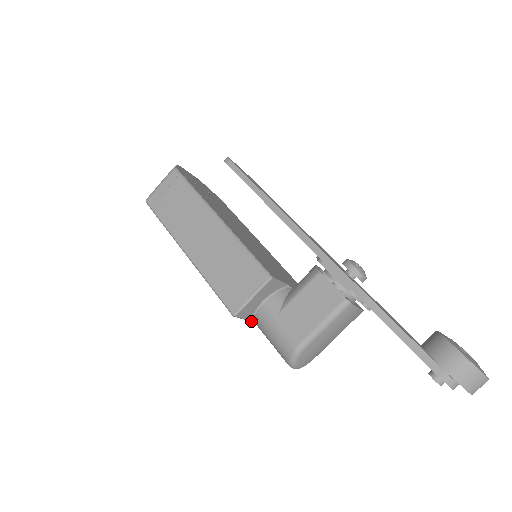
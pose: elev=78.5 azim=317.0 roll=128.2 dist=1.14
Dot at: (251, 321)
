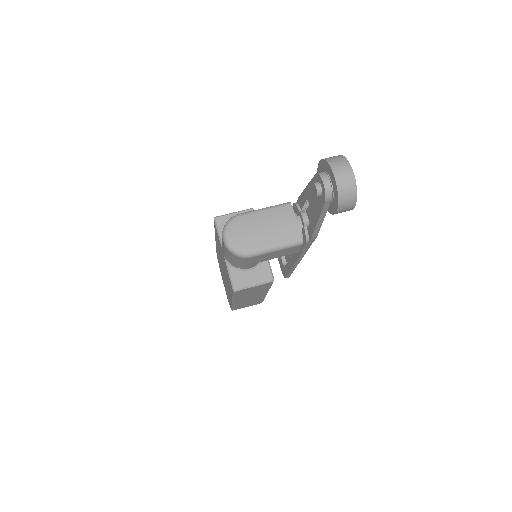
Dot at: (221, 243)
